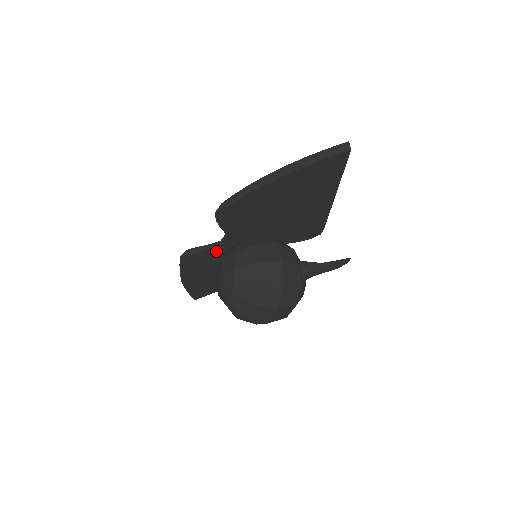
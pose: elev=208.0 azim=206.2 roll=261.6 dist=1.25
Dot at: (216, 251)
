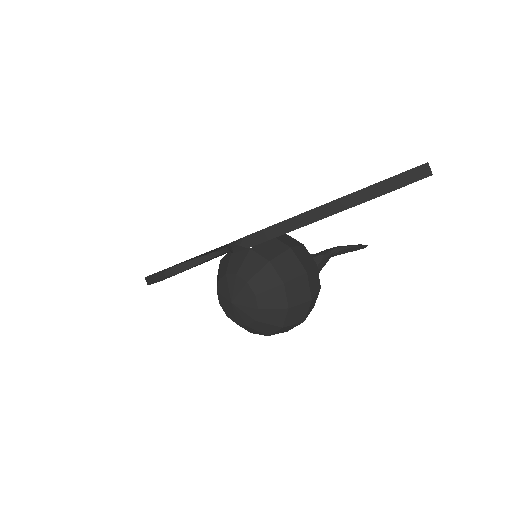
Dot at: occluded
